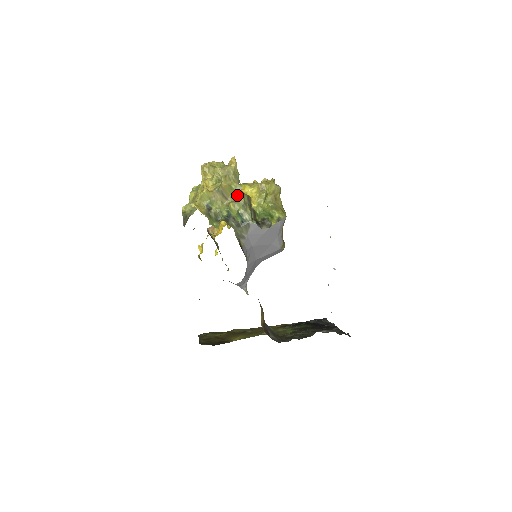
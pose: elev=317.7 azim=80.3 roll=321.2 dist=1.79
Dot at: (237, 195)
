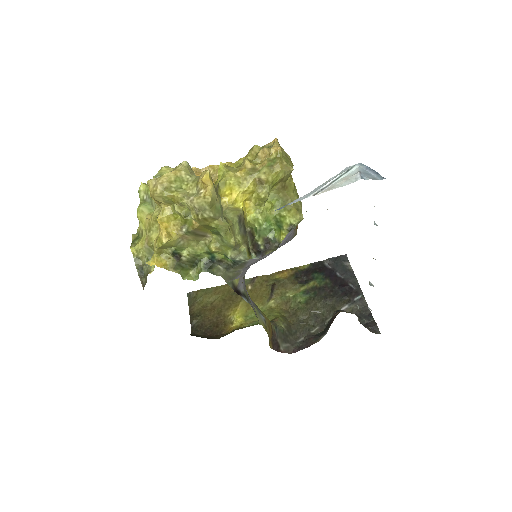
Dot at: (221, 235)
